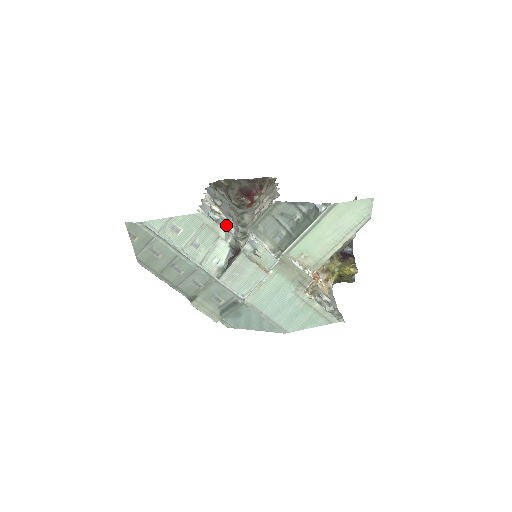
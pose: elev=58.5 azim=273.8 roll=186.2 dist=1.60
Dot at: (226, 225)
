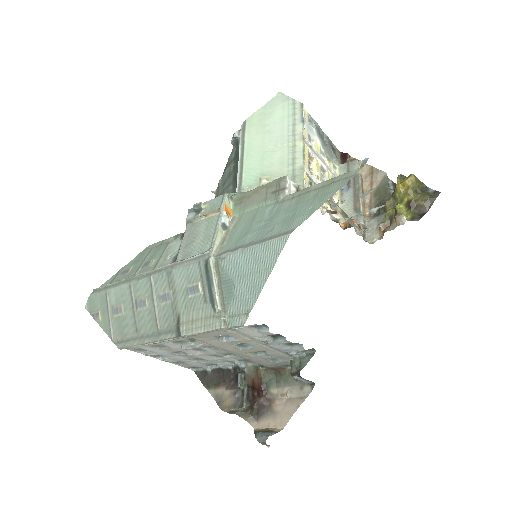
Dot at: occluded
